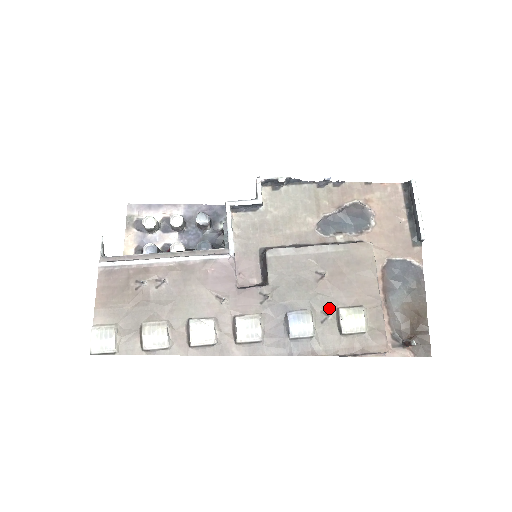
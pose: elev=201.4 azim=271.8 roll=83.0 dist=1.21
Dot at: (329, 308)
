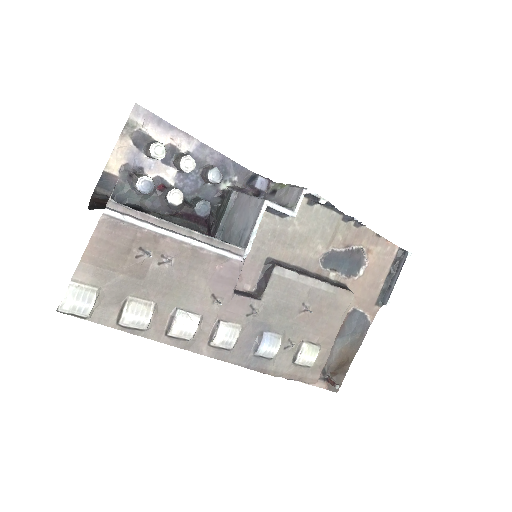
Dot at: (296, 339)
